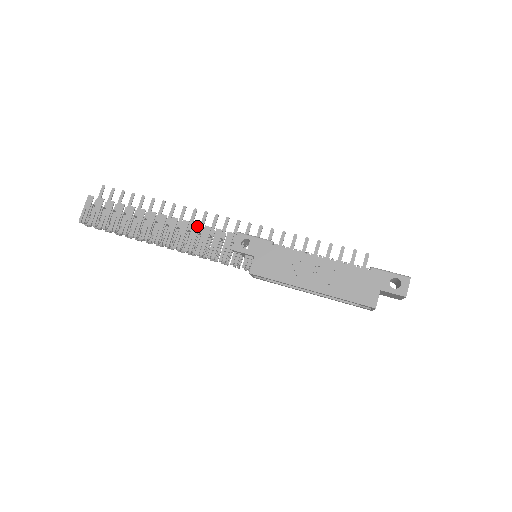
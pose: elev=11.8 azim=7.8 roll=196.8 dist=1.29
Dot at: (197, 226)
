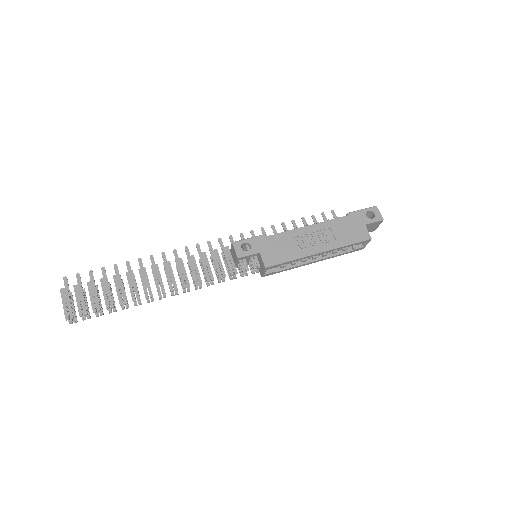
Dot at: (192, 258)
